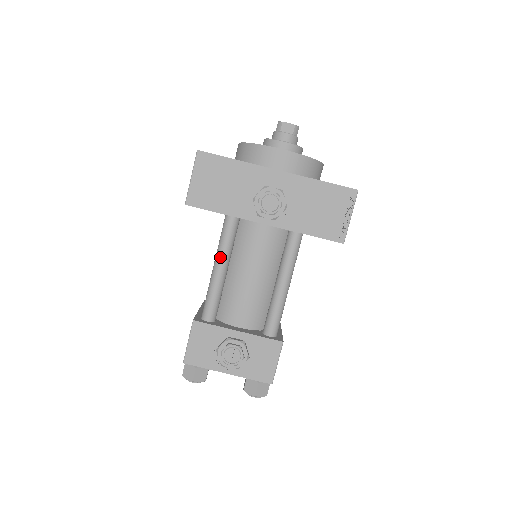
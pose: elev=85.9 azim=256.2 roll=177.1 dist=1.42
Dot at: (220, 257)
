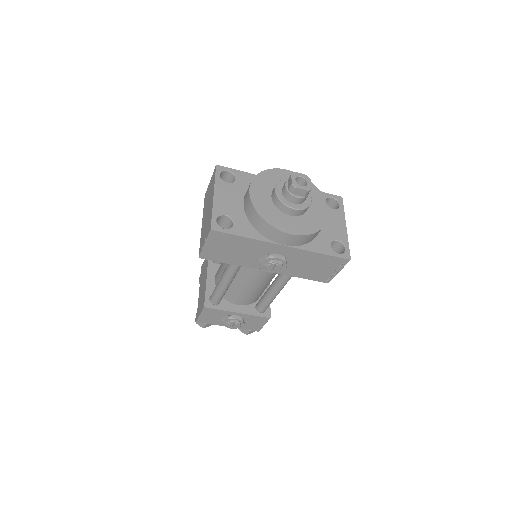
Dot at: (227, 279)
